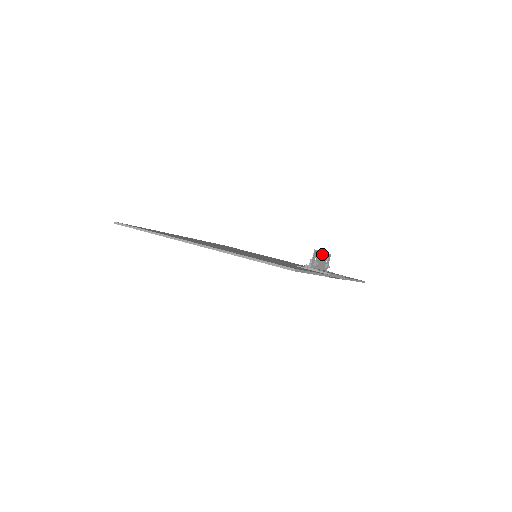
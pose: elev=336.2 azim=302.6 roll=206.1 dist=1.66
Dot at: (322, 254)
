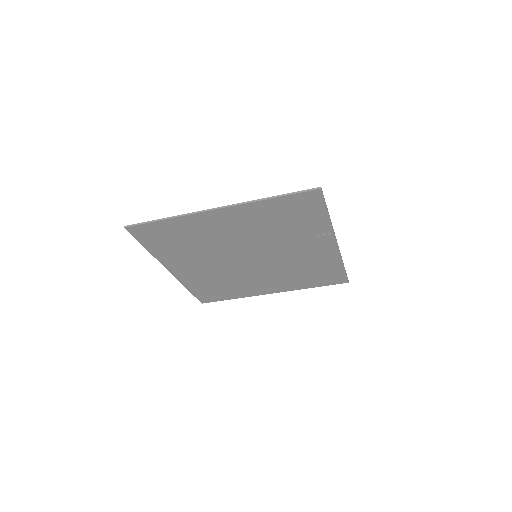
Dot at: occluded
